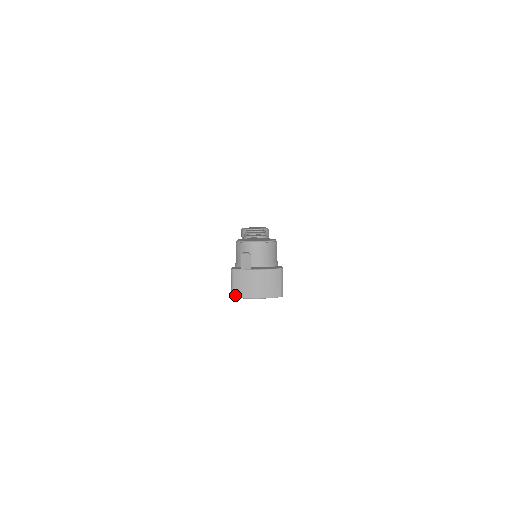
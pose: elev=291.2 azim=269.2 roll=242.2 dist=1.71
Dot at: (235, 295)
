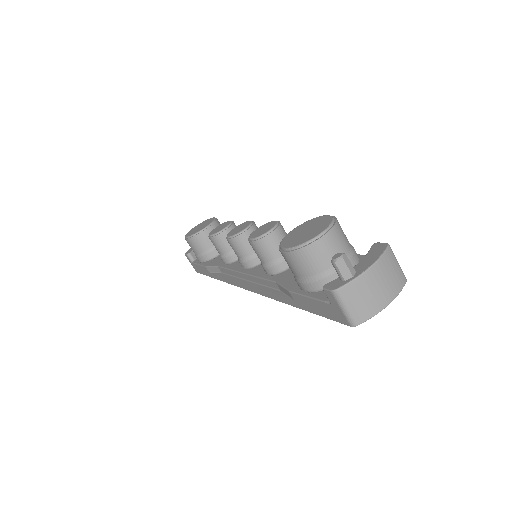
Dot at: (358, 321)
